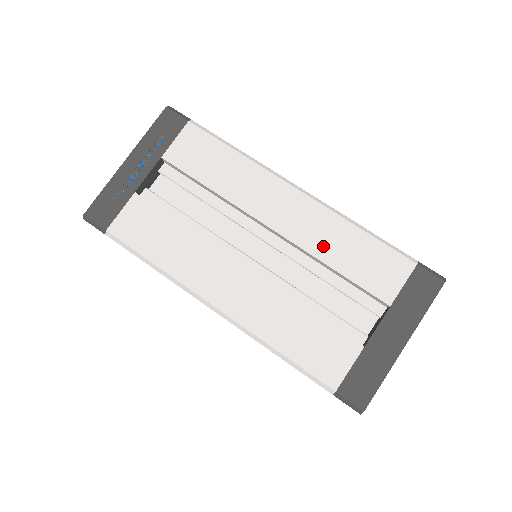
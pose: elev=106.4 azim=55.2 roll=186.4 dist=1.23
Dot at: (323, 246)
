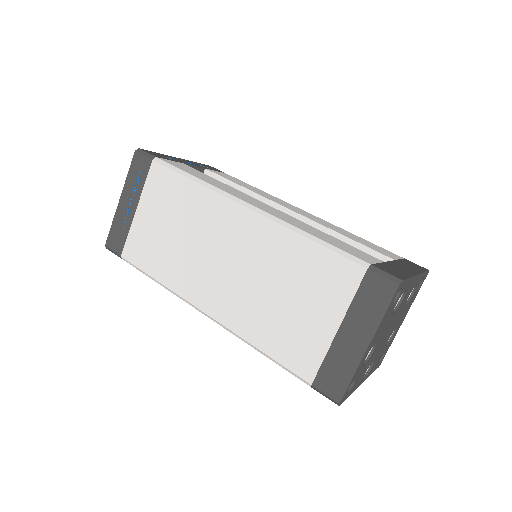
Dot at: (332, 228)
